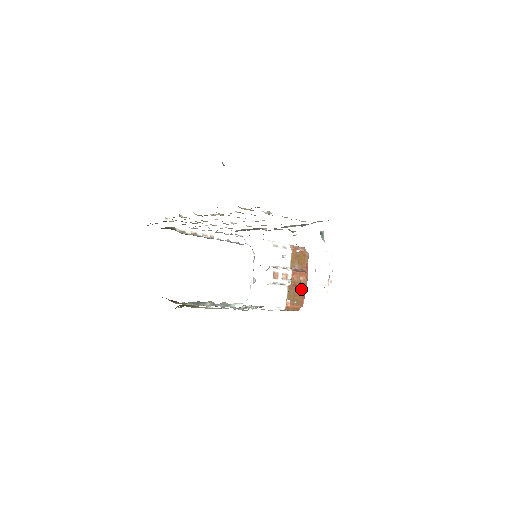
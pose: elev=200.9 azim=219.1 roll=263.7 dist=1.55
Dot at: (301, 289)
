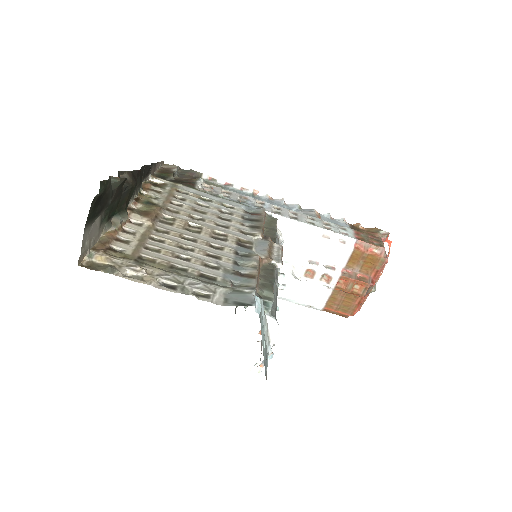
Dot at: (357, 296)
